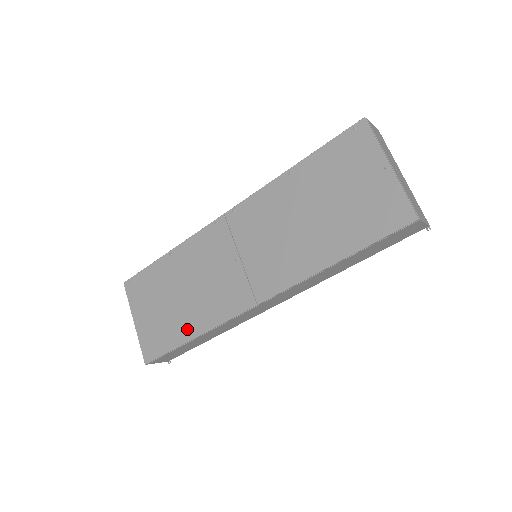
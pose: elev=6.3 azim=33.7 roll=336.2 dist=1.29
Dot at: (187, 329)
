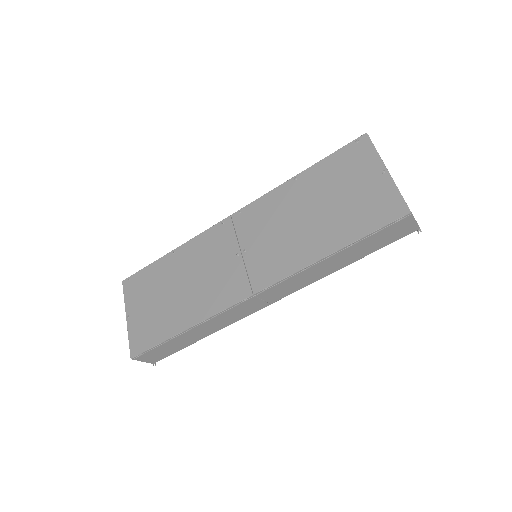
Dot at: (180, 321)
